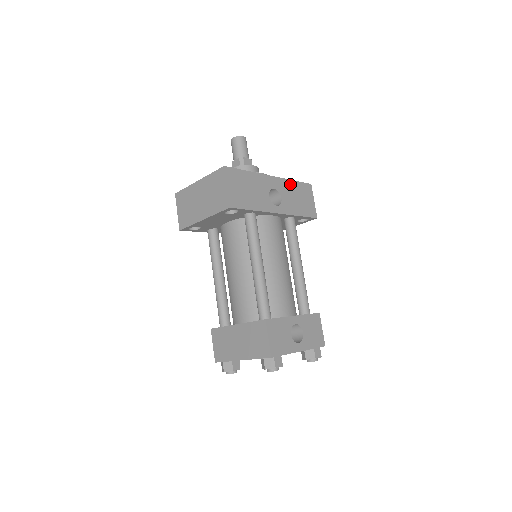
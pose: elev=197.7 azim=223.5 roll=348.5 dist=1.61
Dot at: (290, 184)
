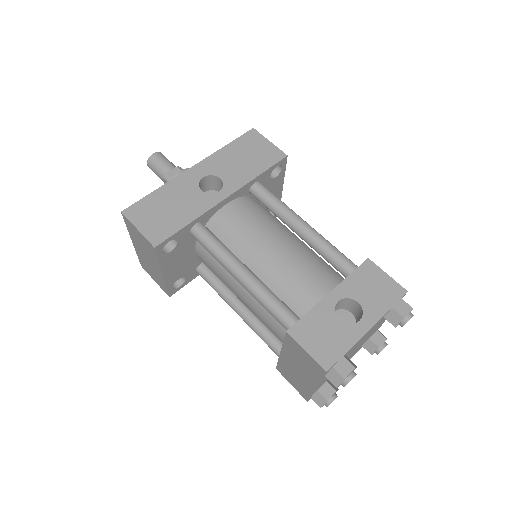
Dot at: (223, 154)
